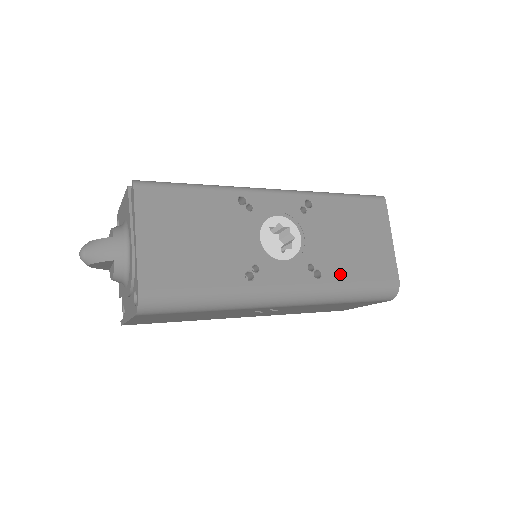
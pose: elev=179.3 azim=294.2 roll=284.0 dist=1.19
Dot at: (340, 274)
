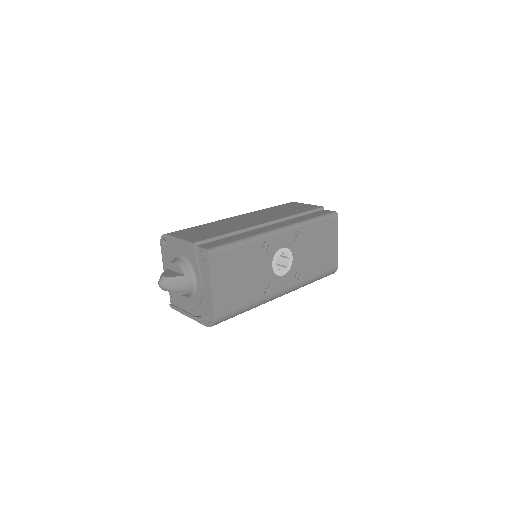
Dot at: (310, 273)
